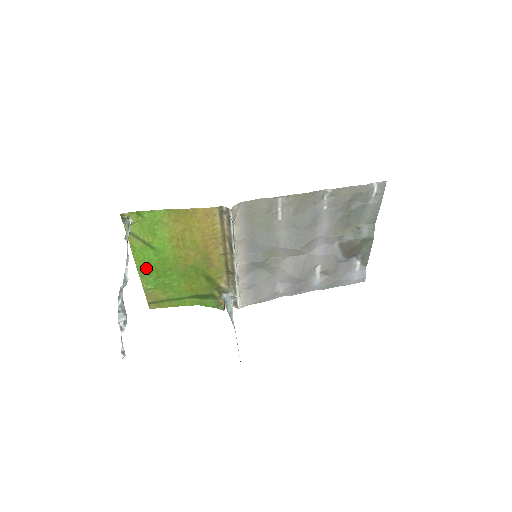
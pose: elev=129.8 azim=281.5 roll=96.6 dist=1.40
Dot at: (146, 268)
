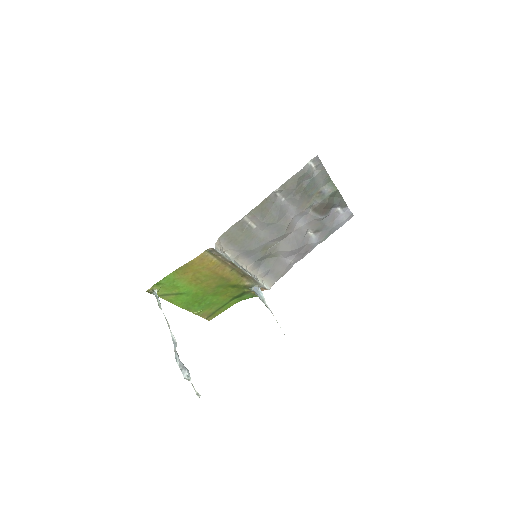
Dot at: (188, 305)
